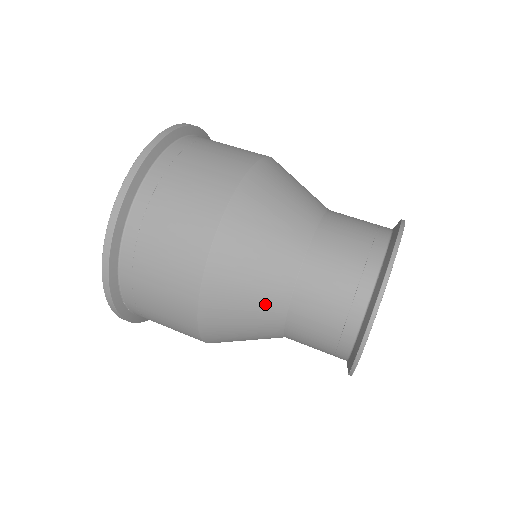
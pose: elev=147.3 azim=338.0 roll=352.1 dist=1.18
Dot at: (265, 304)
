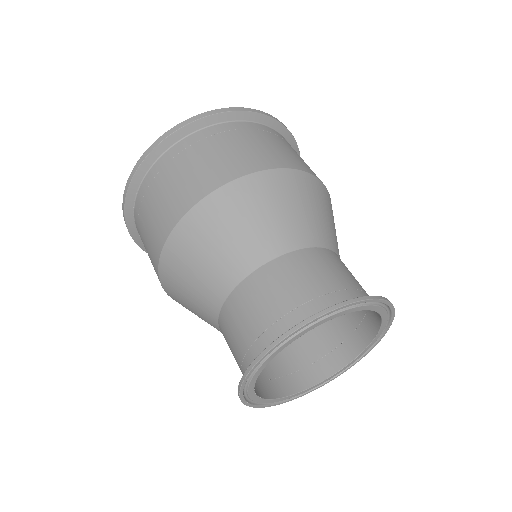
Dot at: (218, 271)
